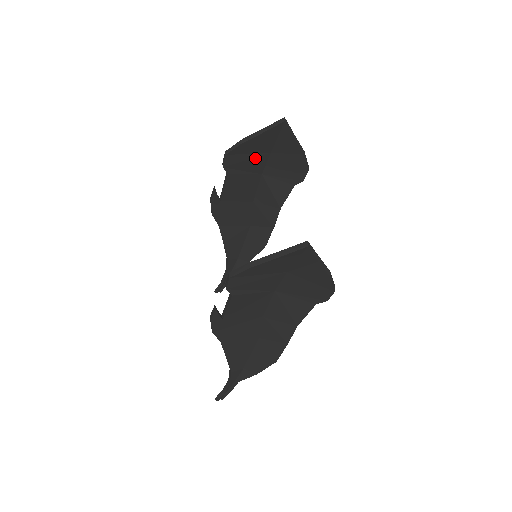
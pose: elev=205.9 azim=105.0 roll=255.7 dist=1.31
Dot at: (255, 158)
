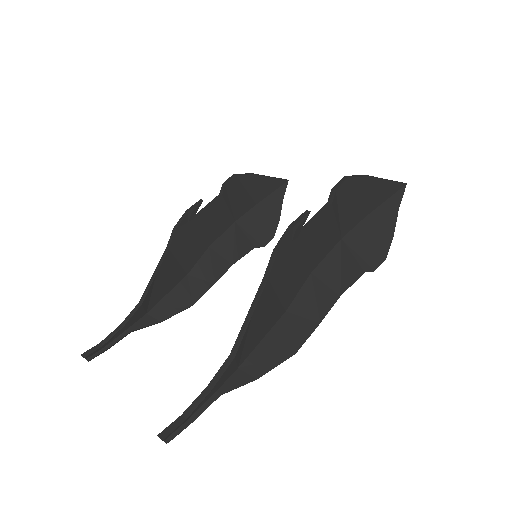
Dot at: (246, 199)
